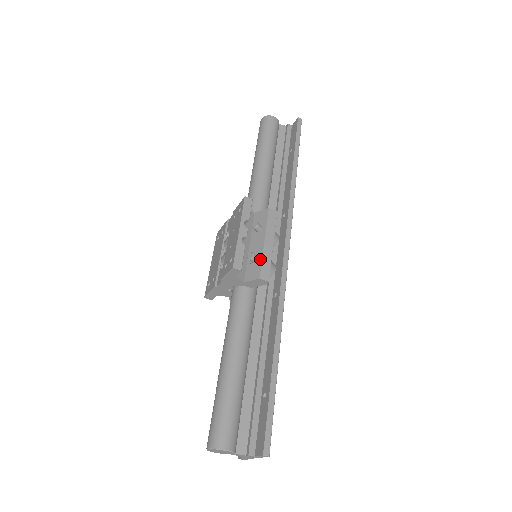
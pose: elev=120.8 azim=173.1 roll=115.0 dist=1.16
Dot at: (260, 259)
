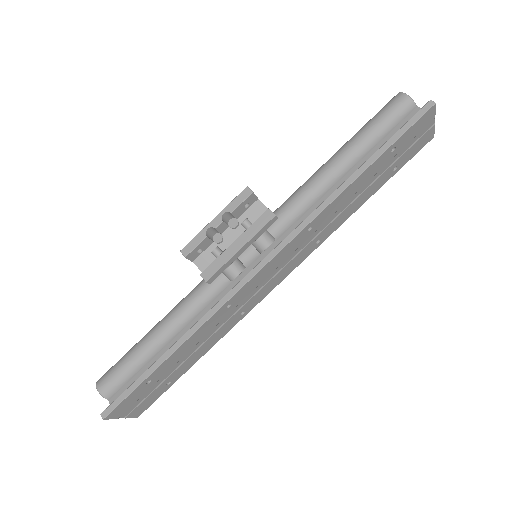
Dot at: (218, 256)
